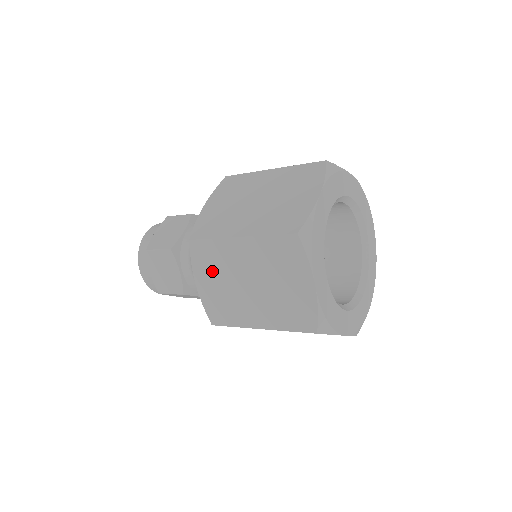
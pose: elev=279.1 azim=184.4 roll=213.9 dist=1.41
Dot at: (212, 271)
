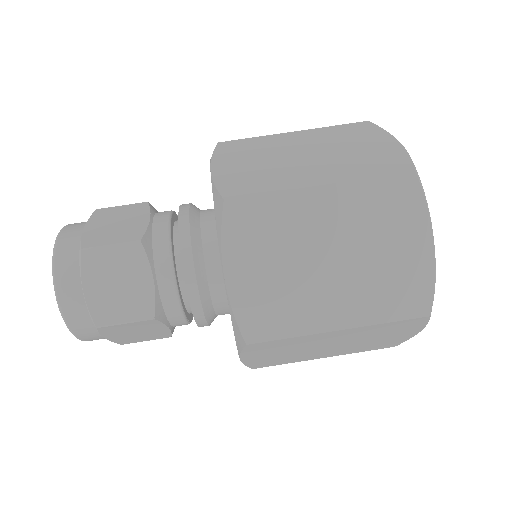
Dot at: (262, 247)
